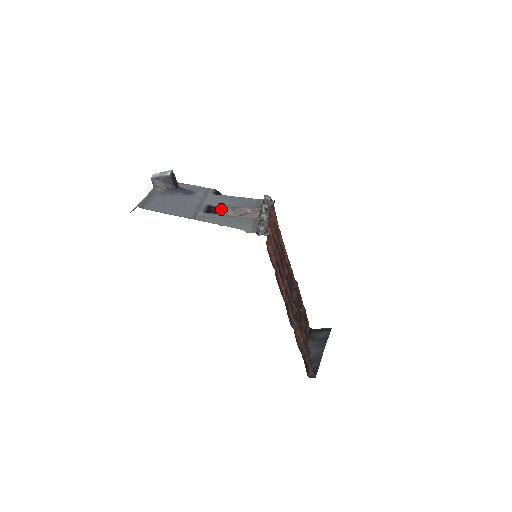
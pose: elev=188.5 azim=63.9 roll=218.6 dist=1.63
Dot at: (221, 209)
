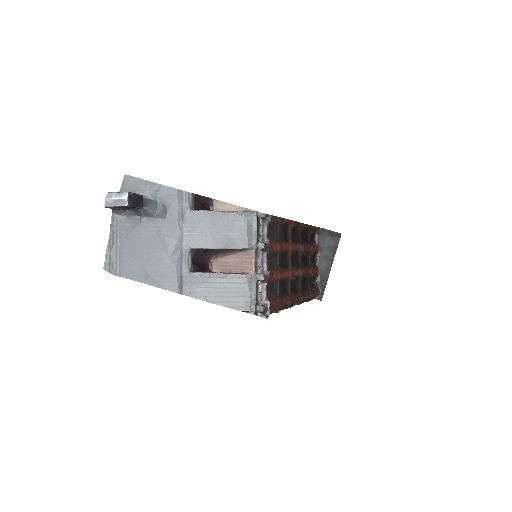
Dot at: (207, 251)
